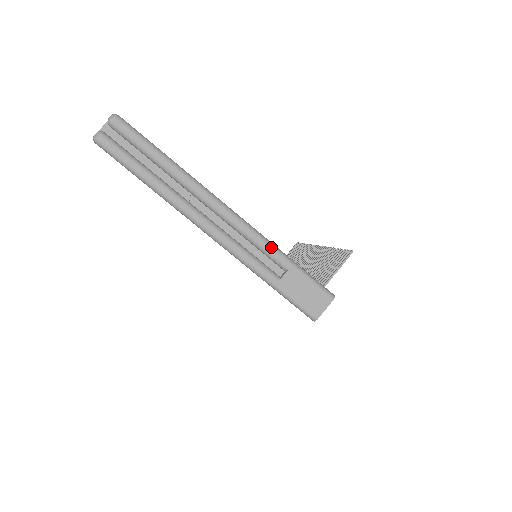
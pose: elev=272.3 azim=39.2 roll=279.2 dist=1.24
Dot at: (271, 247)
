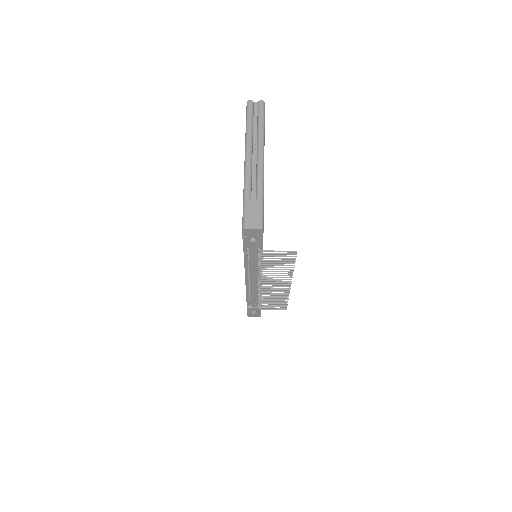
Dot at: (262, 186)
